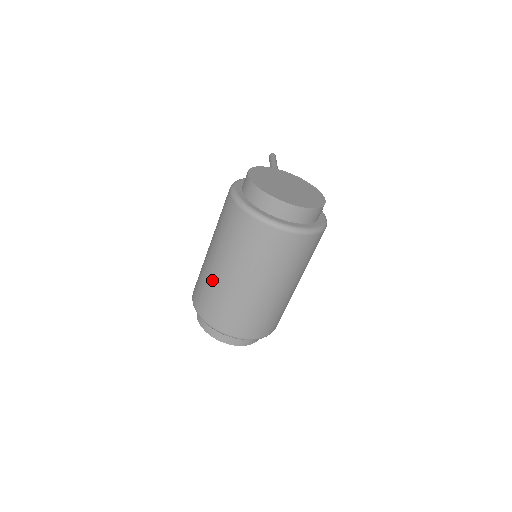
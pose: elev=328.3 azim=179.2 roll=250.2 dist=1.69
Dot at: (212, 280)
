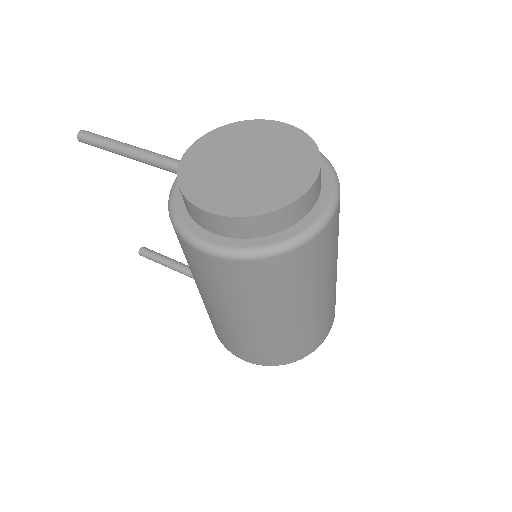
Dot at: (278, 336)
